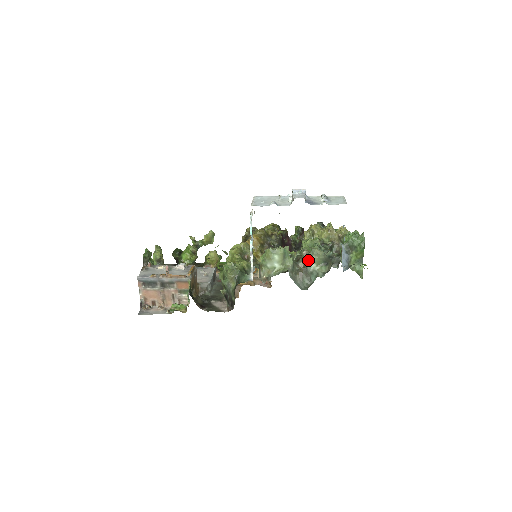
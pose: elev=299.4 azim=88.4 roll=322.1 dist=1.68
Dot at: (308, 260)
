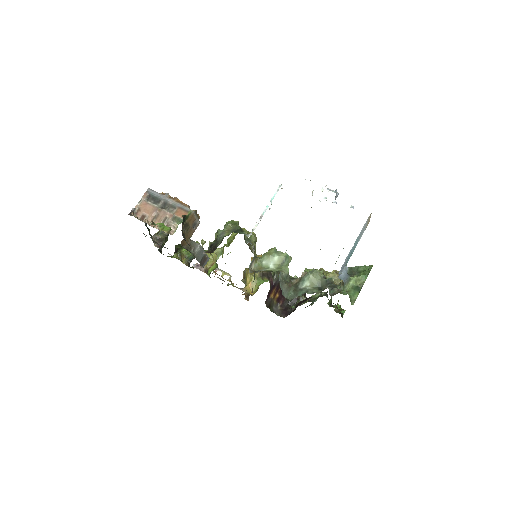
Dot at: (304, 277)
